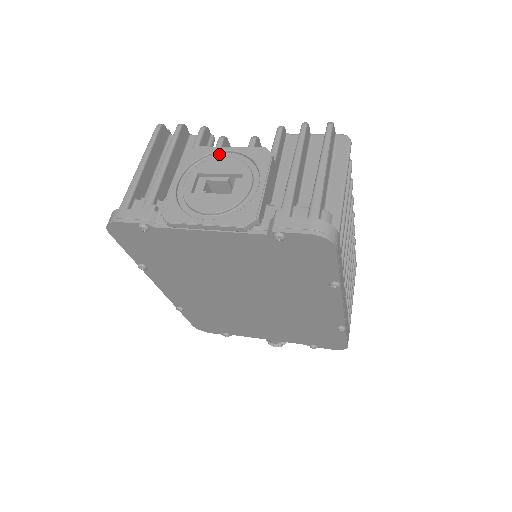
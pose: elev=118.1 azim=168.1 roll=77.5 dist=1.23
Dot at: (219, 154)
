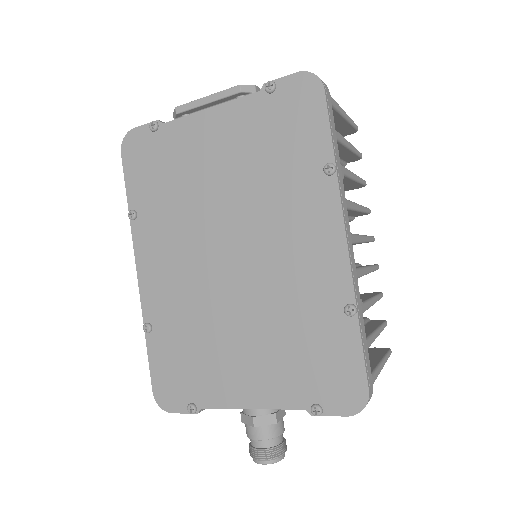
Dot at: occluded
